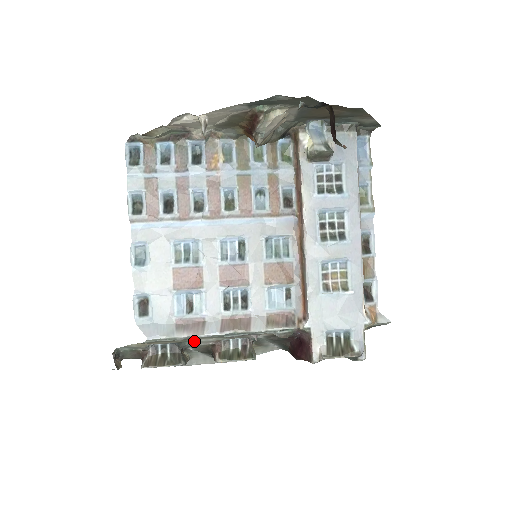
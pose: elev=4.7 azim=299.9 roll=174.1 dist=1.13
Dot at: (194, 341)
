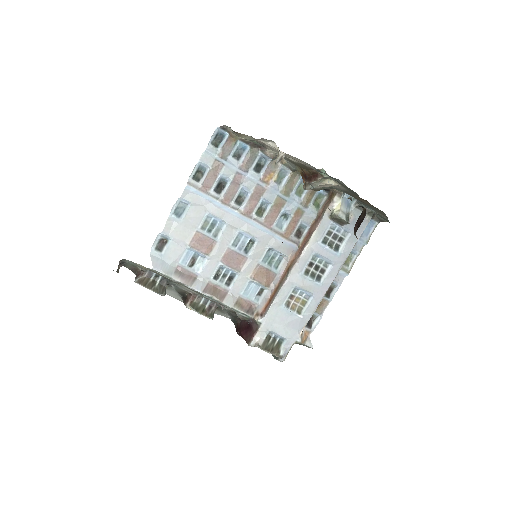
Dot at: (180, 285)
